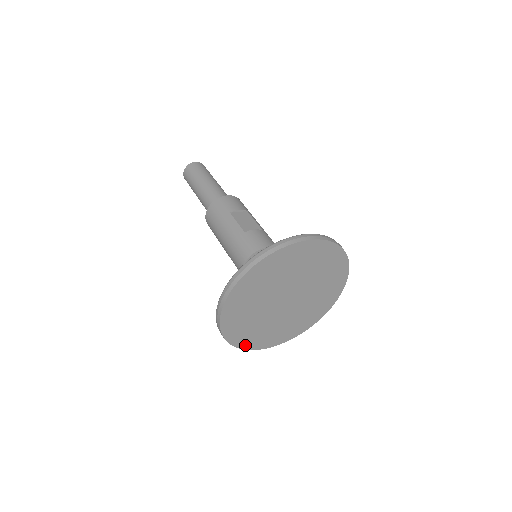
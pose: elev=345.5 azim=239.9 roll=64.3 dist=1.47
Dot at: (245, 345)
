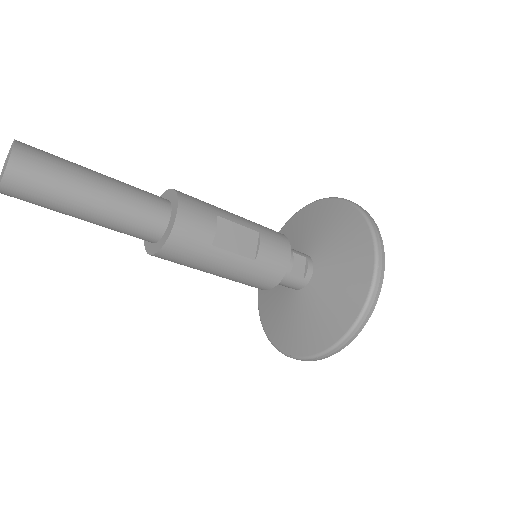
Dot at: occluded
